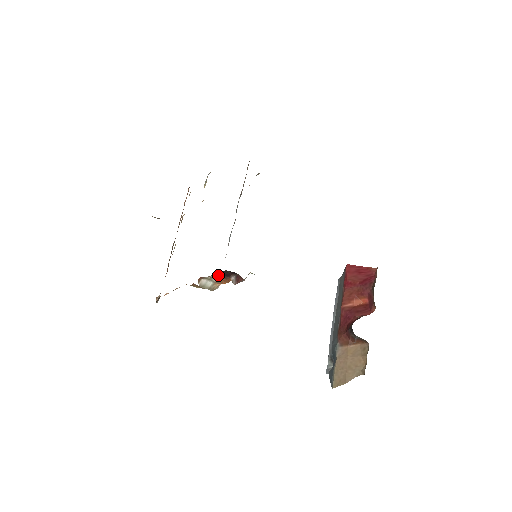
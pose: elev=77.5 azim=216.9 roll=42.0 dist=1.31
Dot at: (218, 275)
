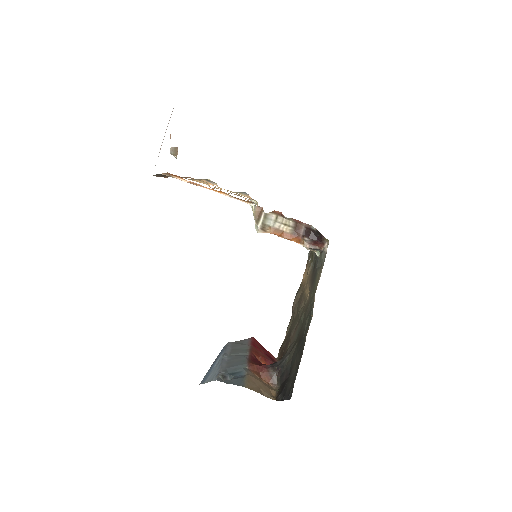
Dot at: (300, 226)
